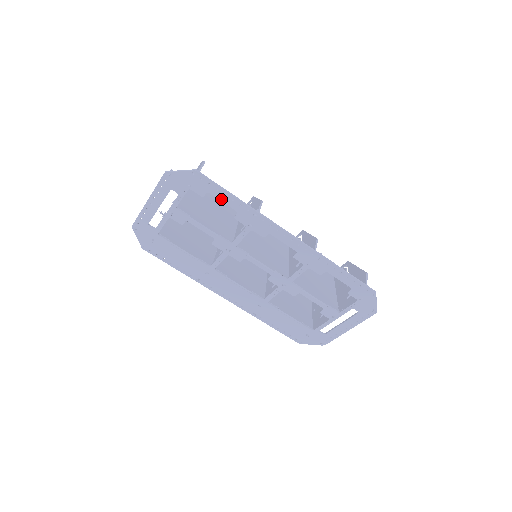
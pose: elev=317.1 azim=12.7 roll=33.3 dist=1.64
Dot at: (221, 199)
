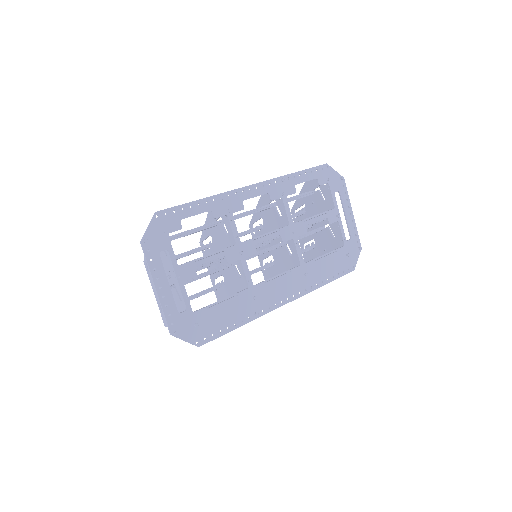
Dot at: (193, 214)
